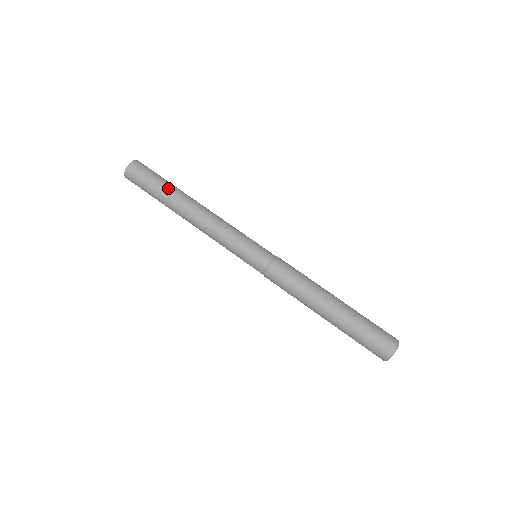
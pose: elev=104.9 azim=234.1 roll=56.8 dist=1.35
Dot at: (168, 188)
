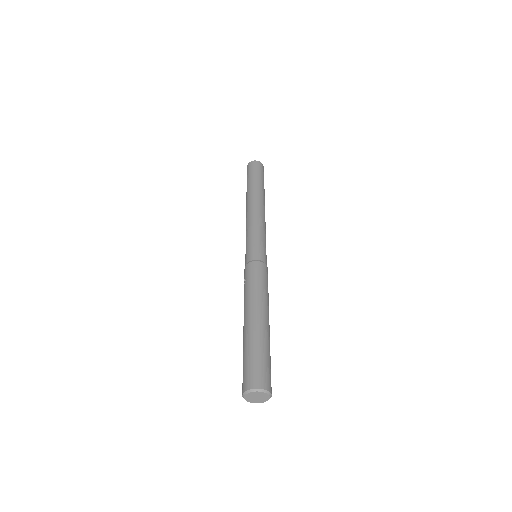
Dot at: occluded
